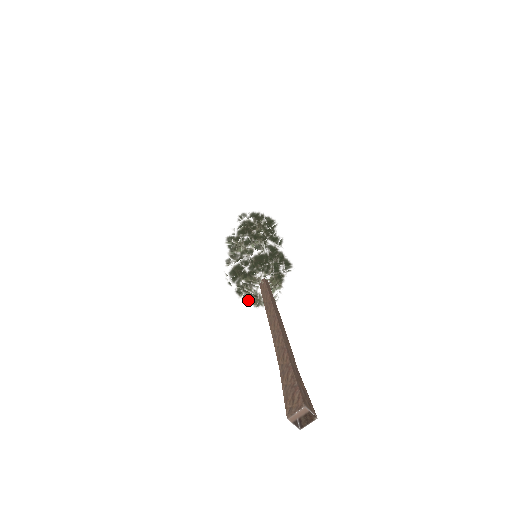
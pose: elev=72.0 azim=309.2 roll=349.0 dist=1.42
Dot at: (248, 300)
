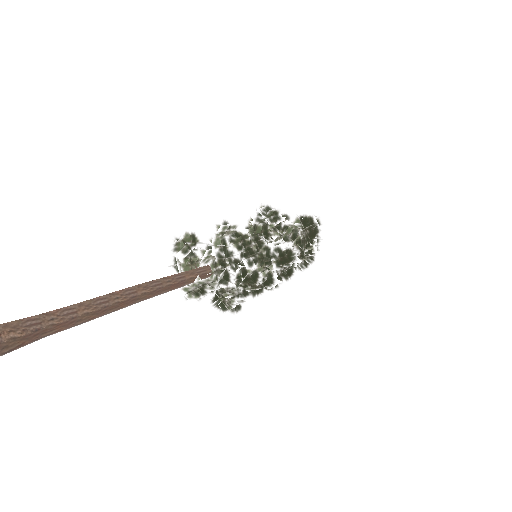
Dot at: (211, 300)
